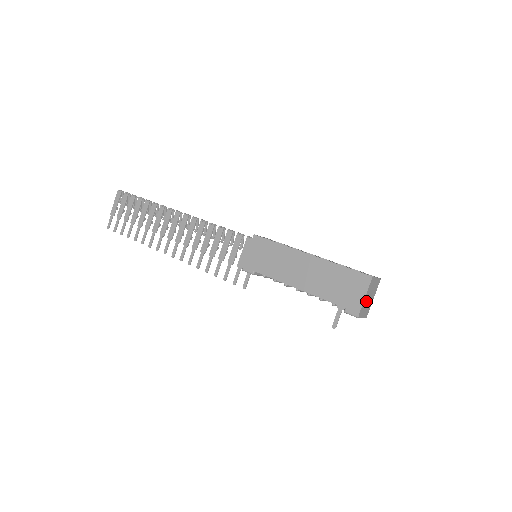
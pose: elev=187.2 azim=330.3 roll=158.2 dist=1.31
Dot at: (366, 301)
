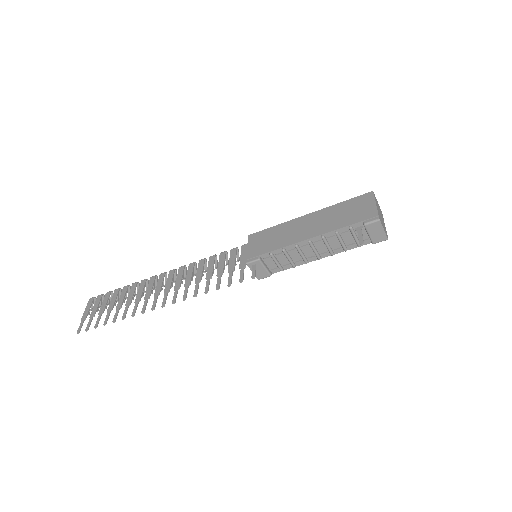
Dot at: (379, 213)
